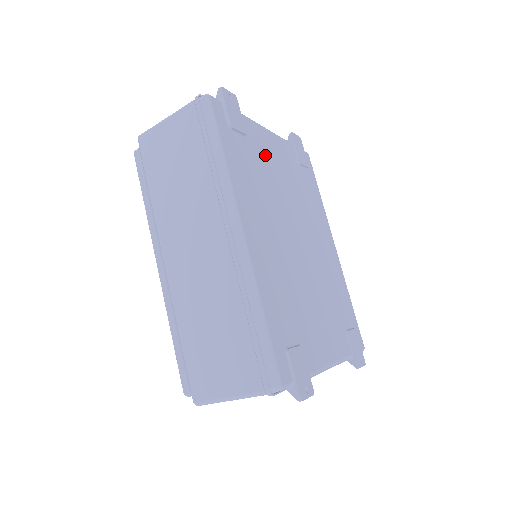
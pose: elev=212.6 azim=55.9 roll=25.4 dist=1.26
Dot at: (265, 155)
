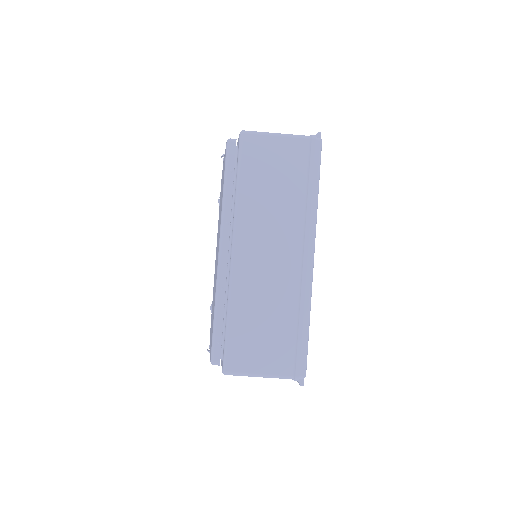
Dot at: occluded
